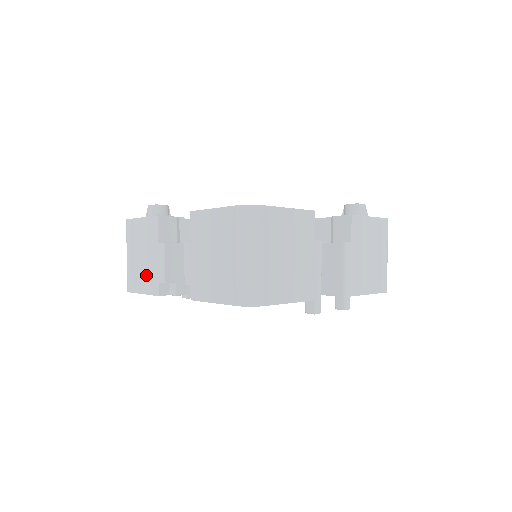
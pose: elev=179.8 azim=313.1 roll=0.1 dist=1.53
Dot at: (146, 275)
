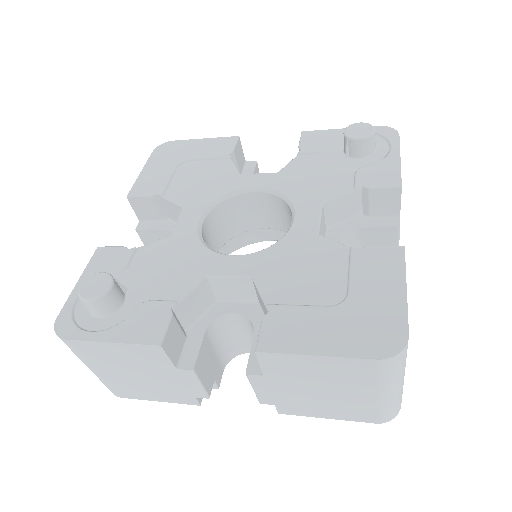
Dot at: (159, 390)
